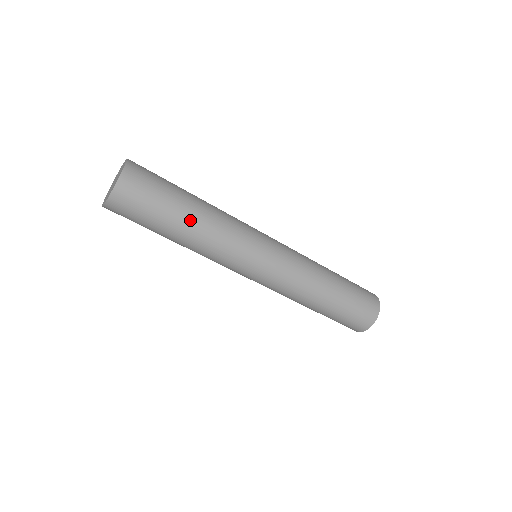
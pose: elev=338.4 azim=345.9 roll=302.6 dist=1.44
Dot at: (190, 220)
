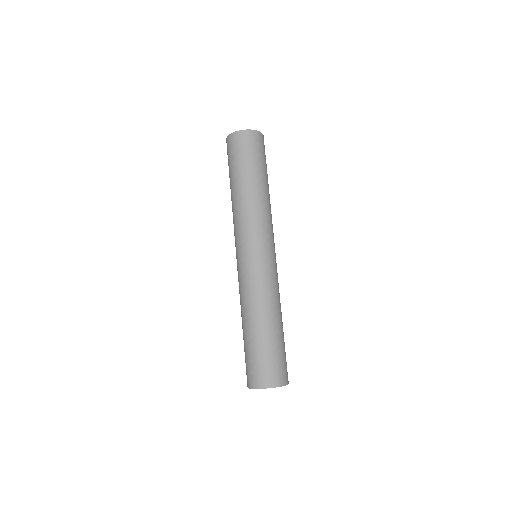
Dot at: (246, 185)
